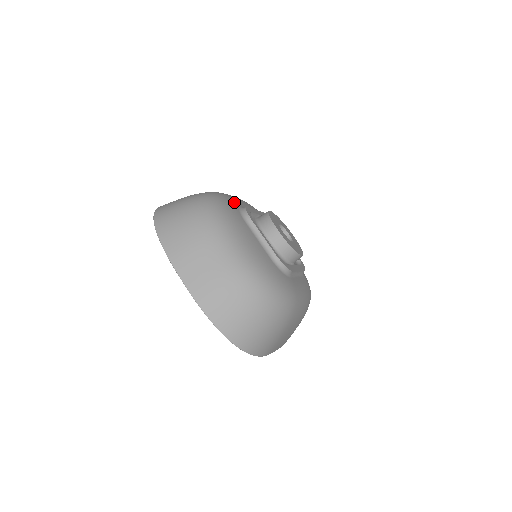
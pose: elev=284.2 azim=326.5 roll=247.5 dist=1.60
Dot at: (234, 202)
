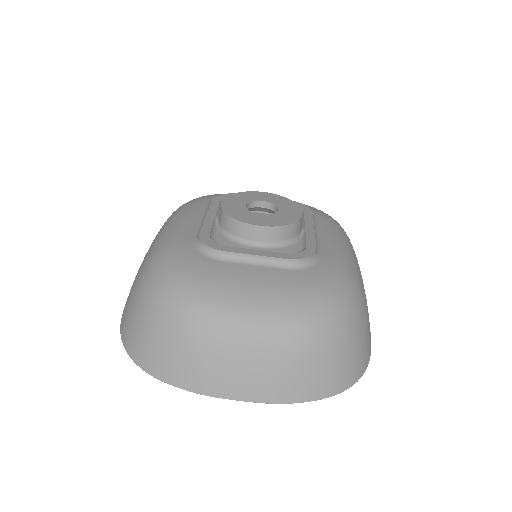
Dot at: (183, 247)
